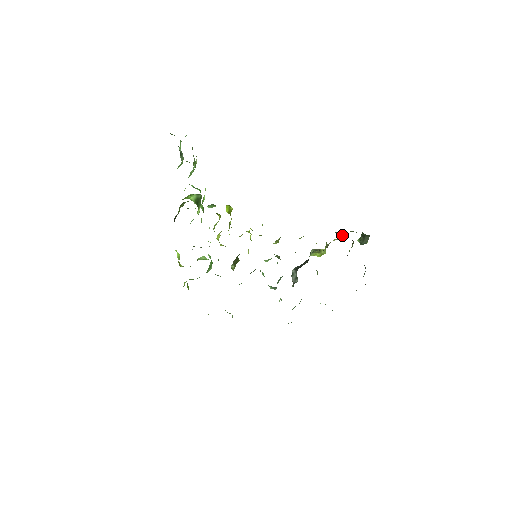
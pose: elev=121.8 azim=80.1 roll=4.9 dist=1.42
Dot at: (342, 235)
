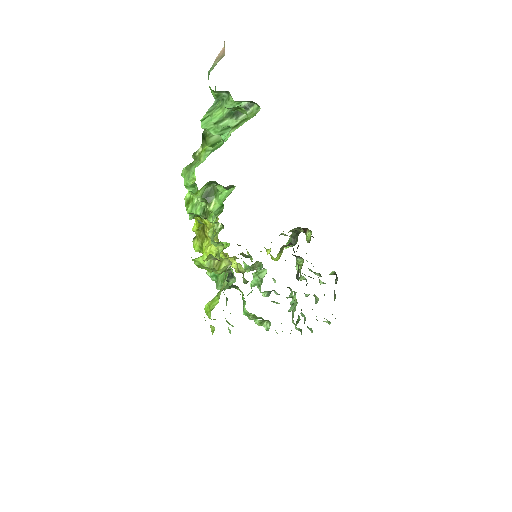
Dot at: occluded
